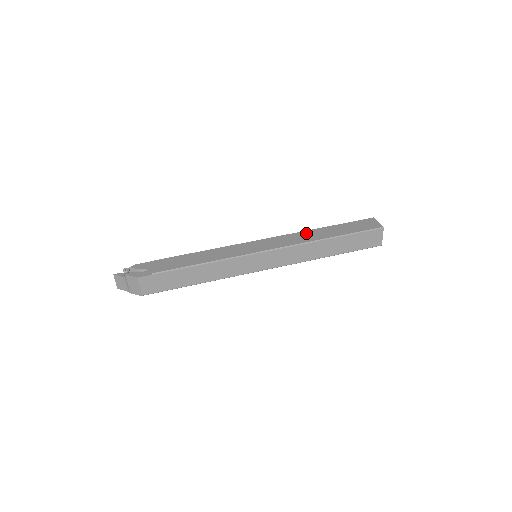
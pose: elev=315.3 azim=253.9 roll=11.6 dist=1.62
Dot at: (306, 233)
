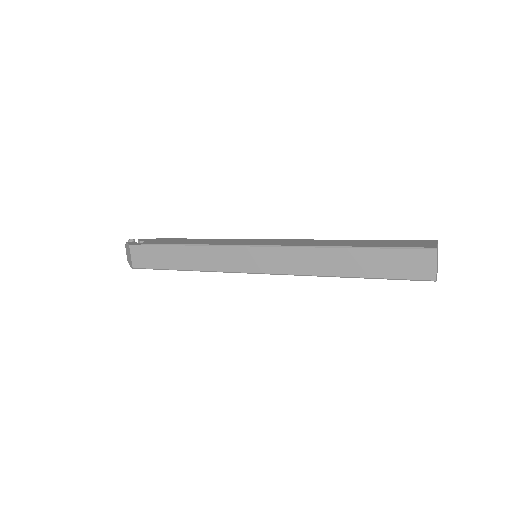
Dot at: (325, 240)
